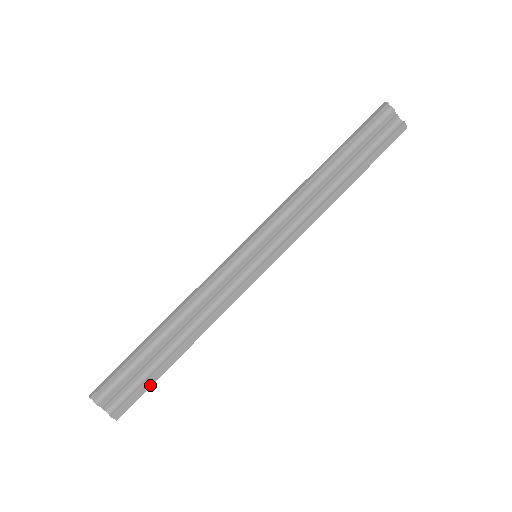
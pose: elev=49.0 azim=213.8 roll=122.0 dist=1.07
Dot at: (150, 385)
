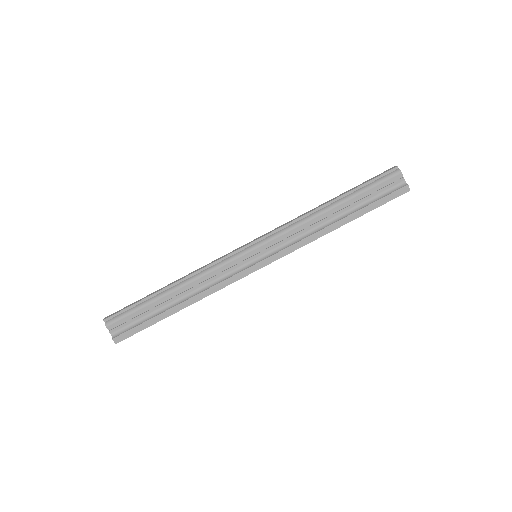
Dot at: (147, 326)
